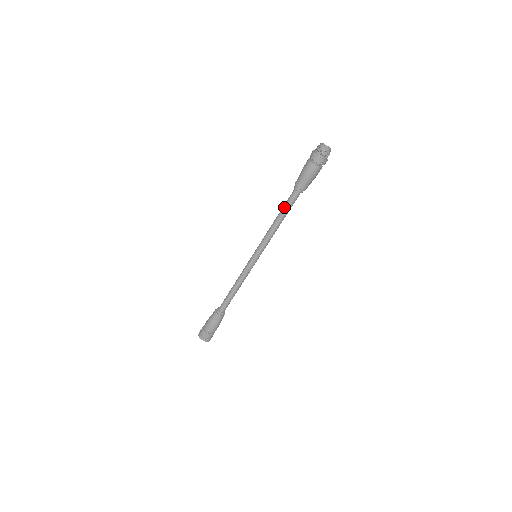
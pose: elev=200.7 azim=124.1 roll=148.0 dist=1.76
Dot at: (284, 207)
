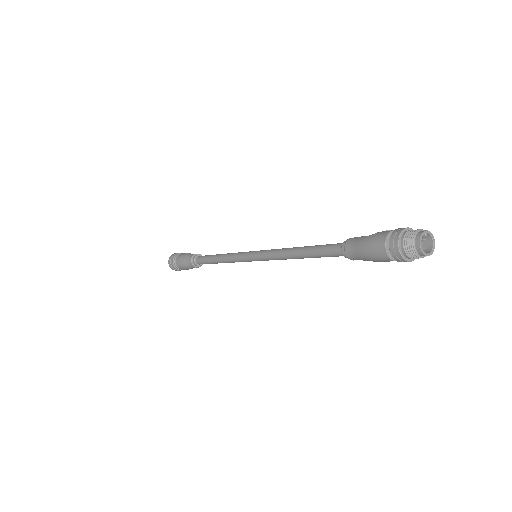
Dot at: (315, 252)
